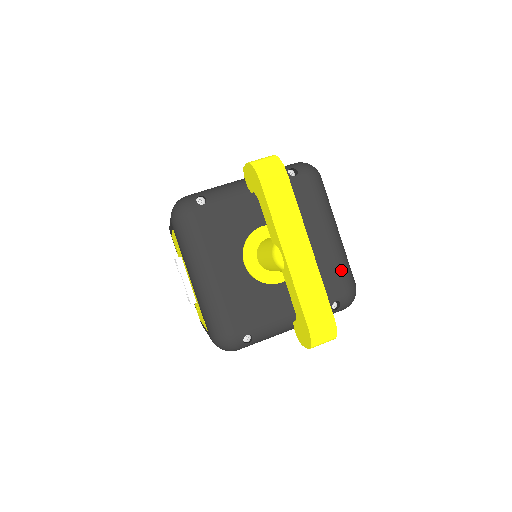
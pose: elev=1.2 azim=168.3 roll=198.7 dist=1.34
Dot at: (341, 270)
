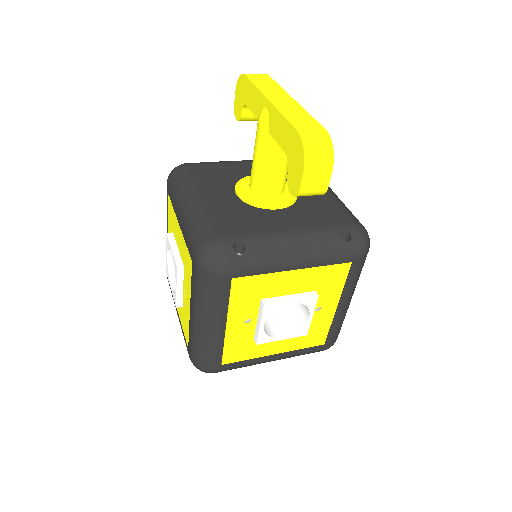
Dot at: (345, 210)
